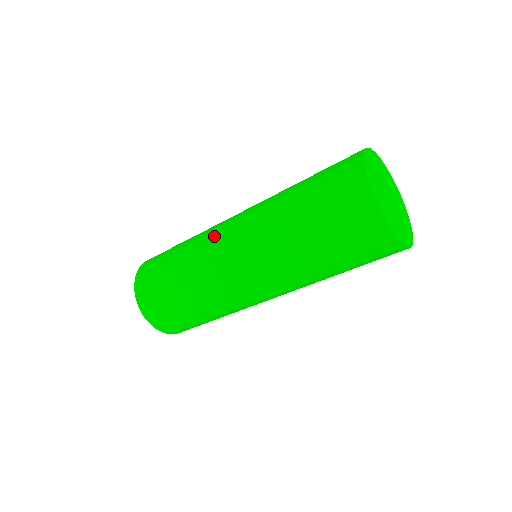
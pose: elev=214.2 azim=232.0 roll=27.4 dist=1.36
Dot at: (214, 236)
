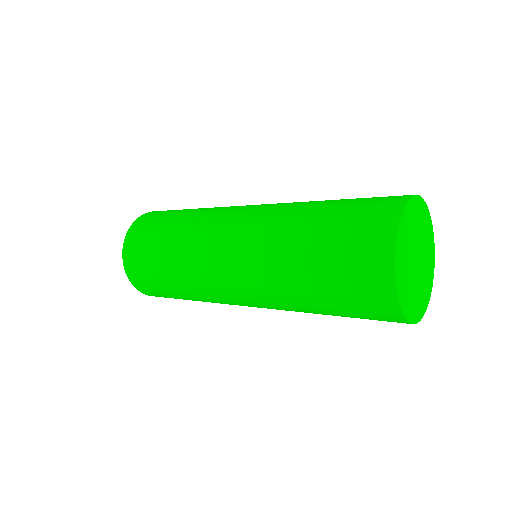
Dot at: (209, 254)
